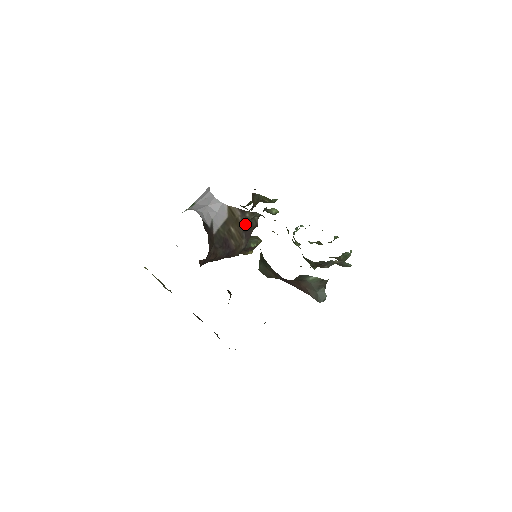
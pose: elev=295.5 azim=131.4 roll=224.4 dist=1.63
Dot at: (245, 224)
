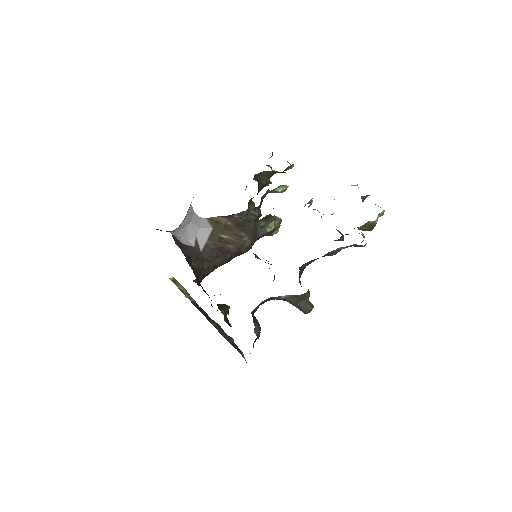
Dot at: (240, 224)
